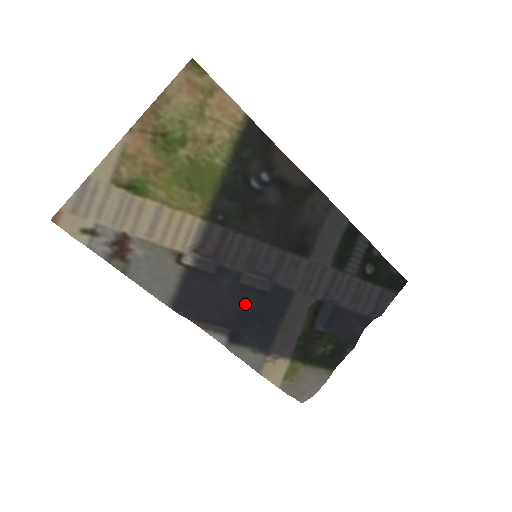
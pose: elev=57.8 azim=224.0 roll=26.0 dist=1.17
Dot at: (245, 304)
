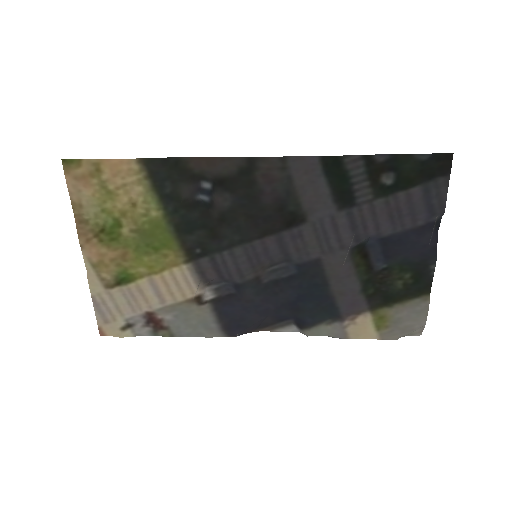
Dot at: (283, 297)
